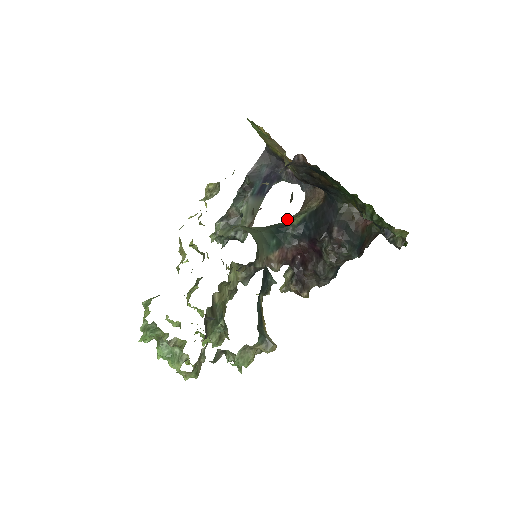
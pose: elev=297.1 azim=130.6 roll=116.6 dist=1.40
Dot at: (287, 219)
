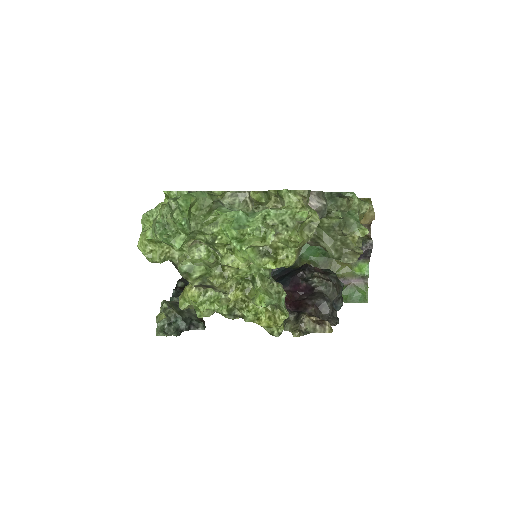
Dot at: occluded
